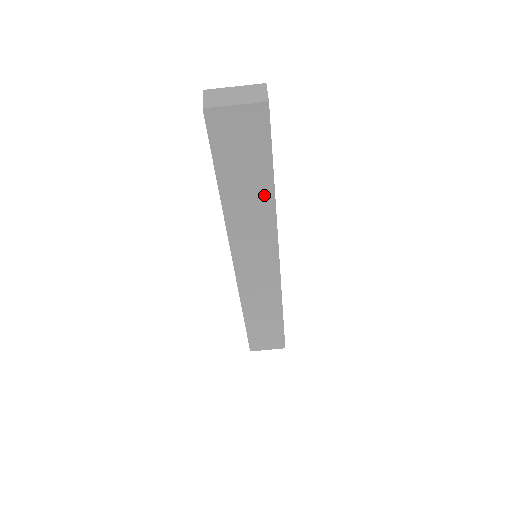
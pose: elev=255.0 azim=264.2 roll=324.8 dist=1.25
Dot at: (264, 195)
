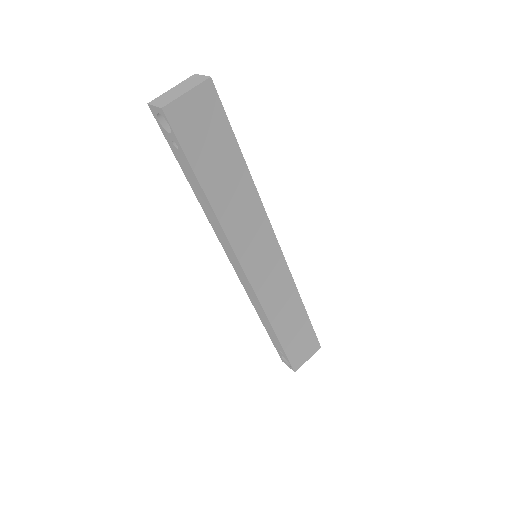
Dot at: (241, 177)
